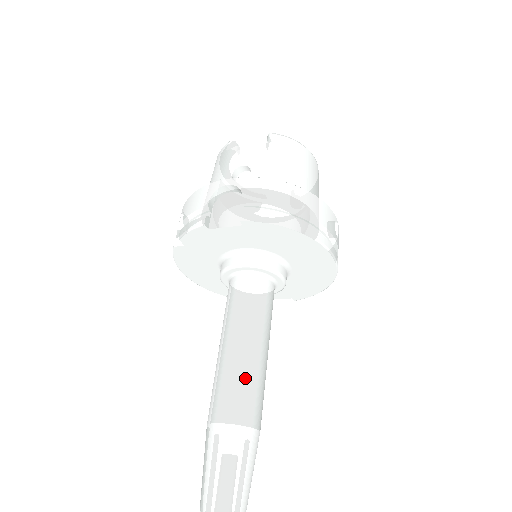
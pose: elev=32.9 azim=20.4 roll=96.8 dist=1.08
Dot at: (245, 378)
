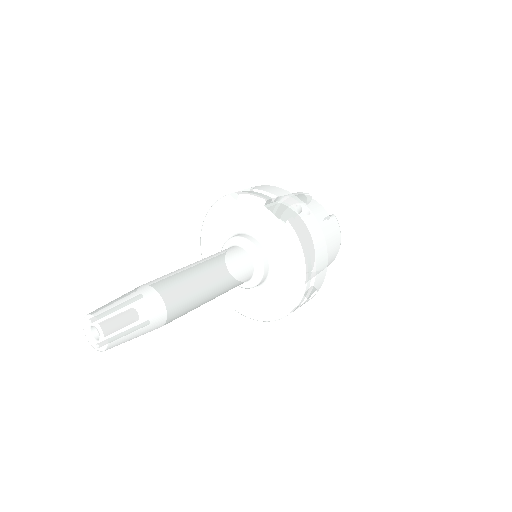
Dot at: (193, 290)
